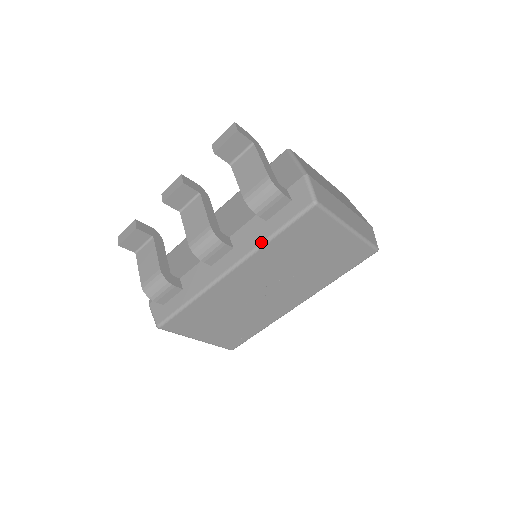
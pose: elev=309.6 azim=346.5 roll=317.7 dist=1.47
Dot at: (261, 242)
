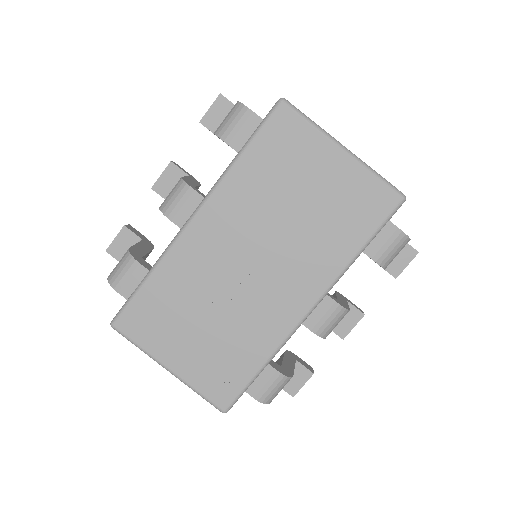
Dot at: (227, 167)
